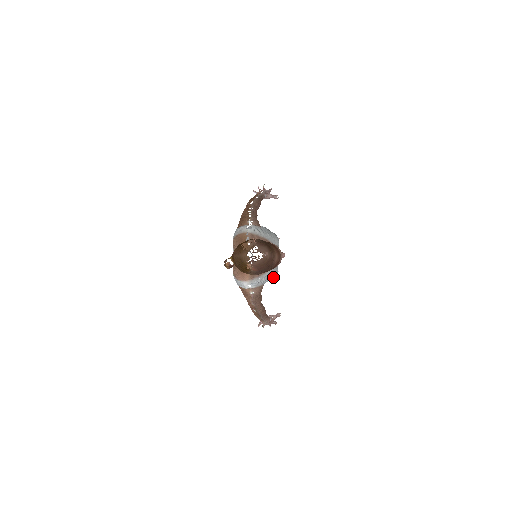
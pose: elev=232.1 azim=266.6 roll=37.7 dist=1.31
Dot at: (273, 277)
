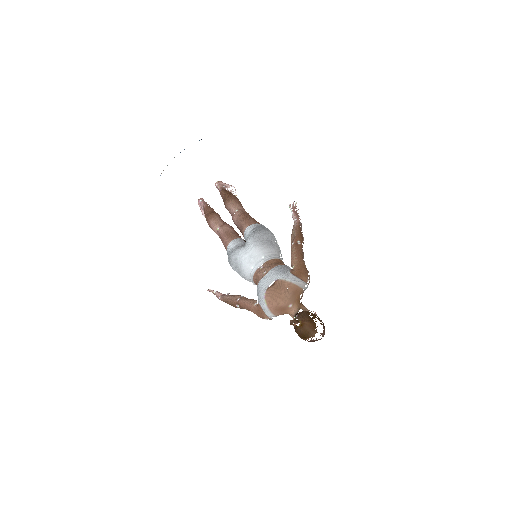
Dot at: occluded
